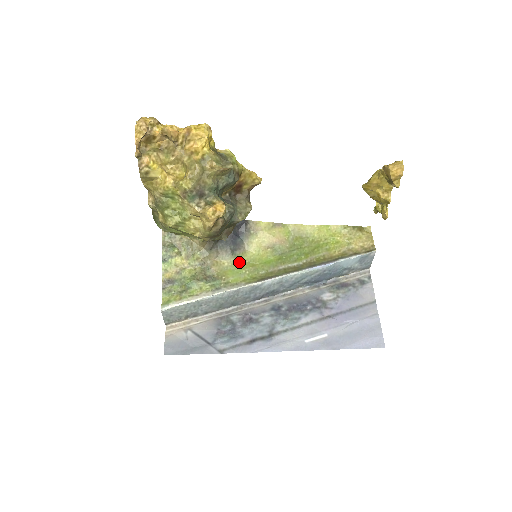
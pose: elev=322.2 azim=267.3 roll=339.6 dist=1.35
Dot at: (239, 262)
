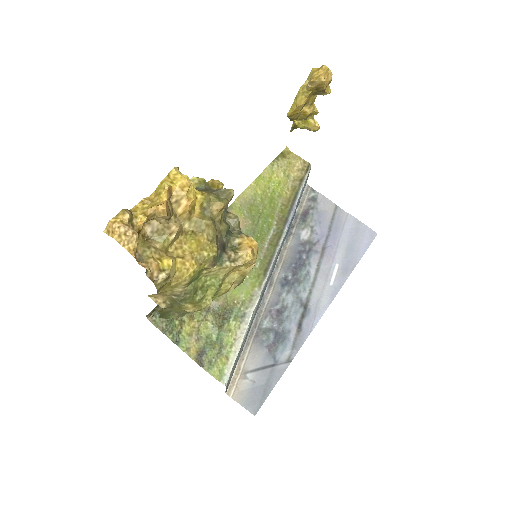
Dot at: occluded
